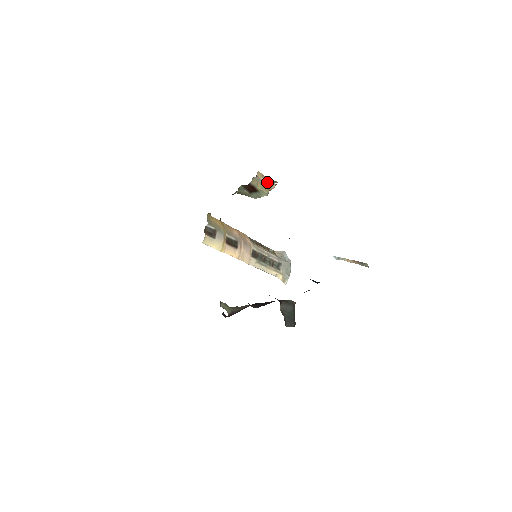
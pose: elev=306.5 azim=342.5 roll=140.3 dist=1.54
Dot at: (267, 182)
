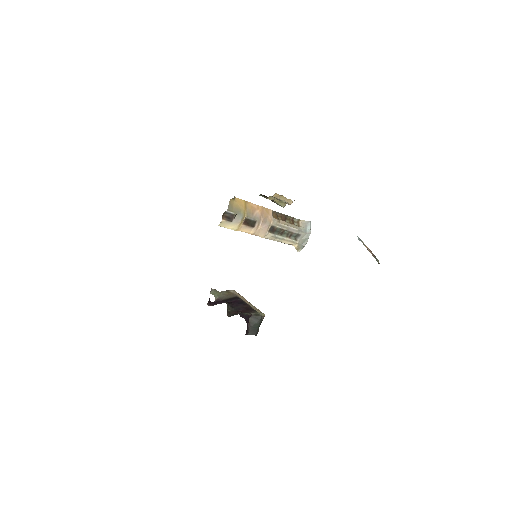
Dot at: (284, 200)
